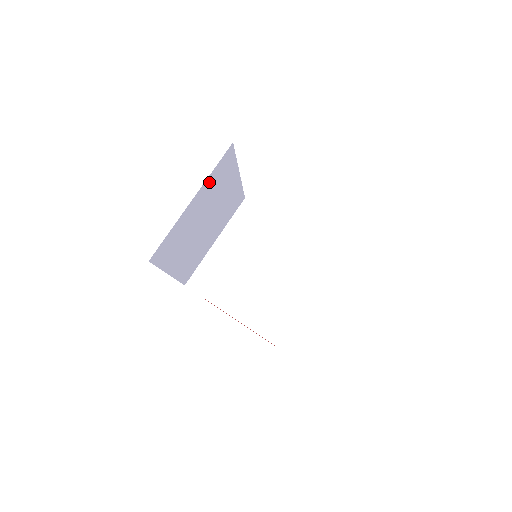
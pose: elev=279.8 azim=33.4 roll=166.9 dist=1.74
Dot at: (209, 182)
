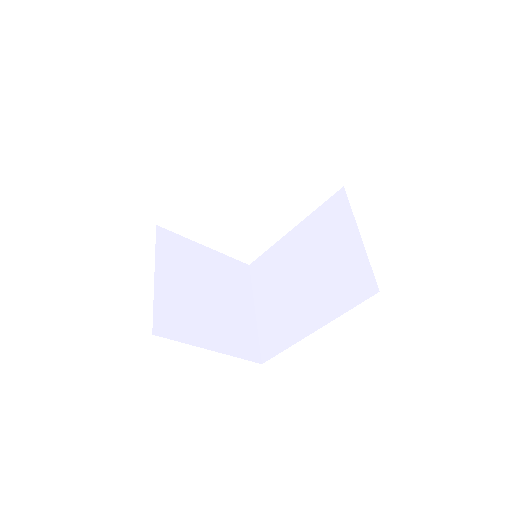
Dot at: occluded
